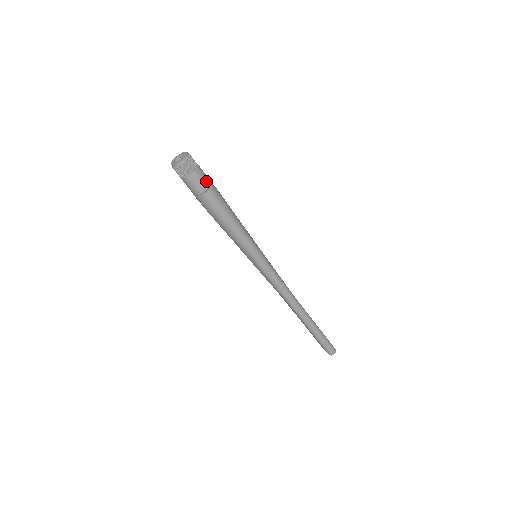
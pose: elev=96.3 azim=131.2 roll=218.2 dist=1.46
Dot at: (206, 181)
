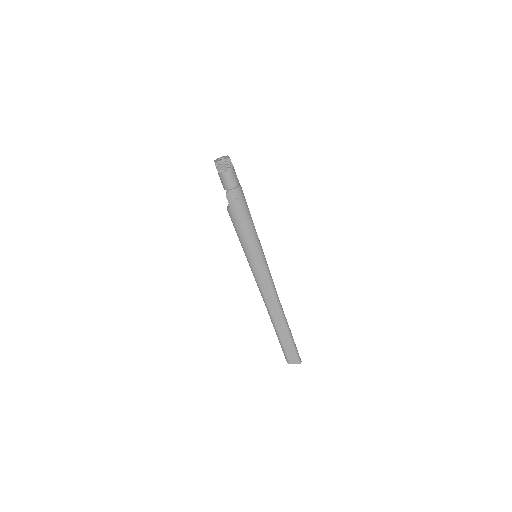
Dot at: occluded
